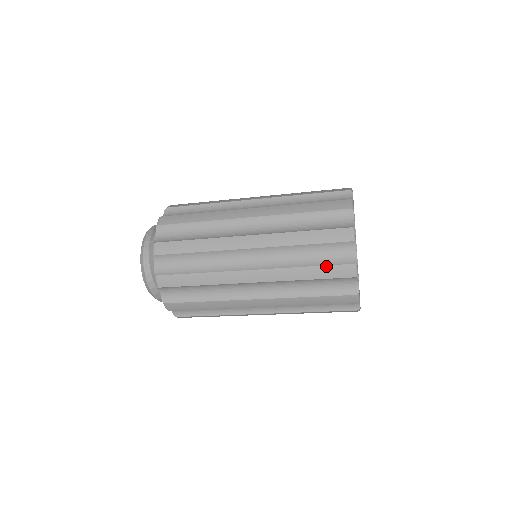
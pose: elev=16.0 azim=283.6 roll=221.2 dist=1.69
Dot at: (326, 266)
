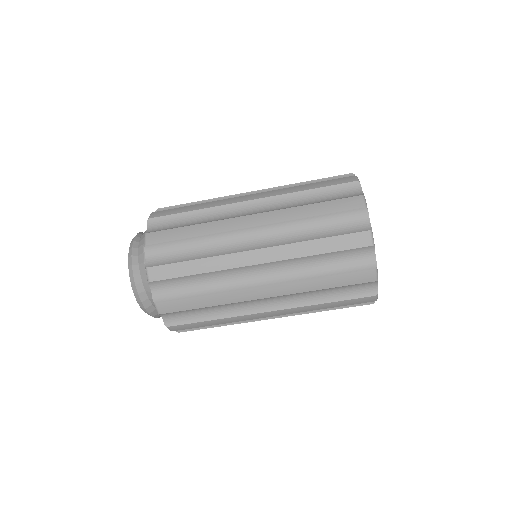
Dot at: (339, 236)
